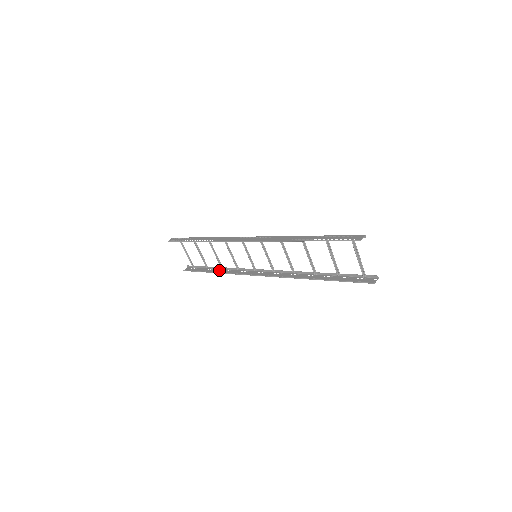
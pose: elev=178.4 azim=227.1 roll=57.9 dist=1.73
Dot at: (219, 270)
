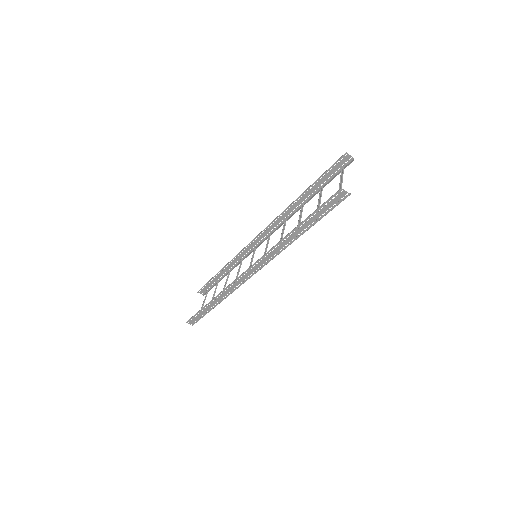
Dot at: (216, 302)
